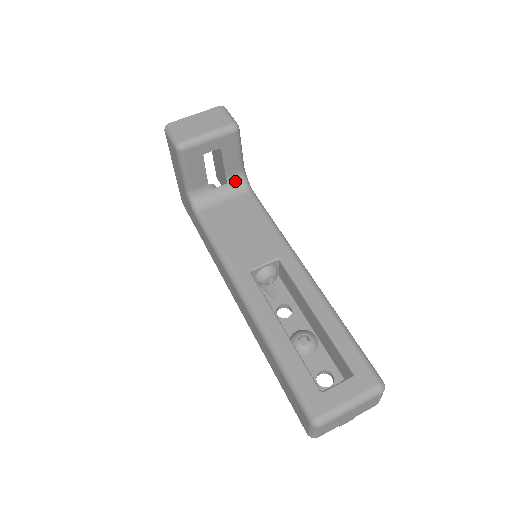
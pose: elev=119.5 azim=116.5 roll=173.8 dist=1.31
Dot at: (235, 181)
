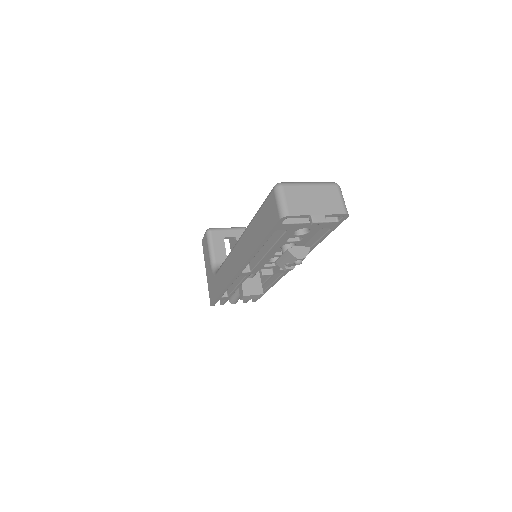
Dot at: occluded
